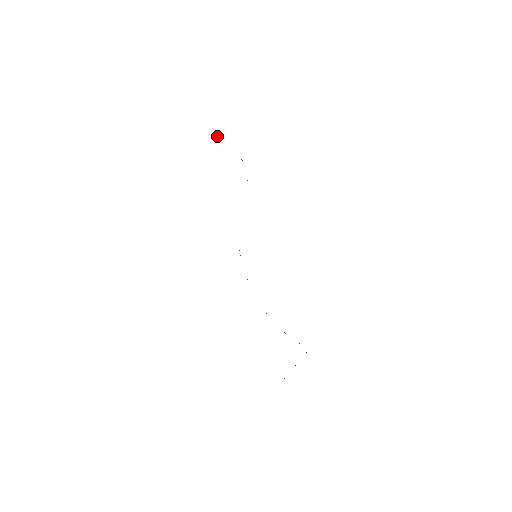
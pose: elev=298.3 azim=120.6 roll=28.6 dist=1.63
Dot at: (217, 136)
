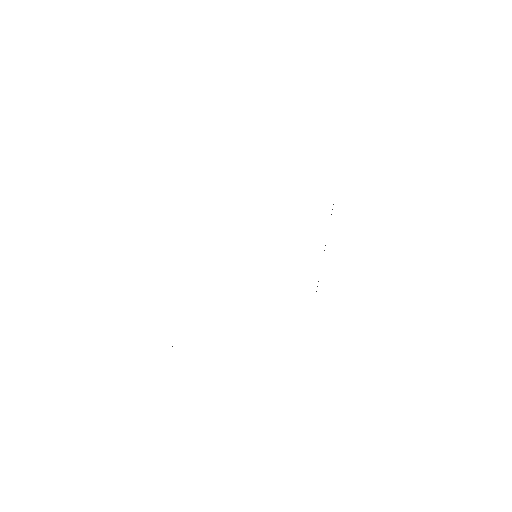
Dot at: occluded
